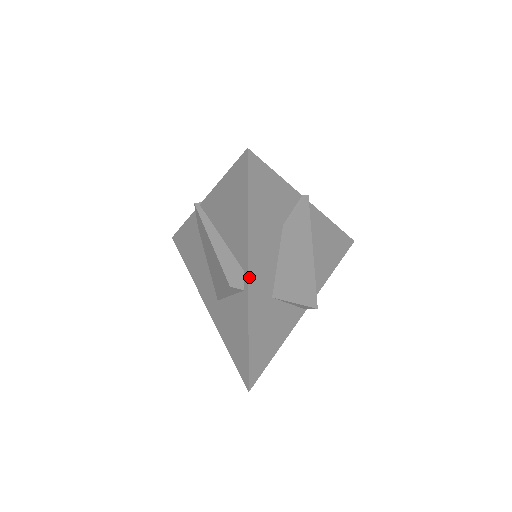
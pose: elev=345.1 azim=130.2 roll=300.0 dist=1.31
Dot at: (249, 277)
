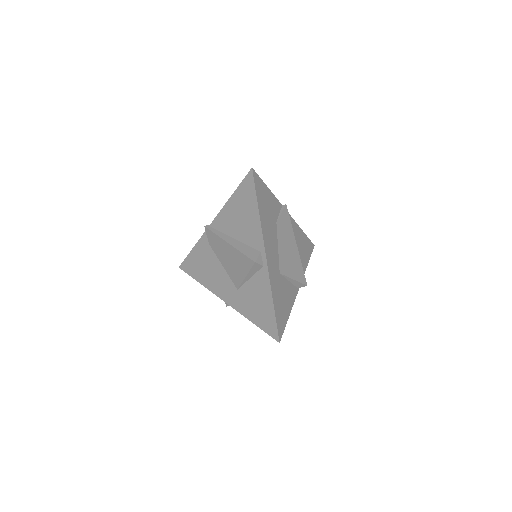
Dot at: (266, 254)
